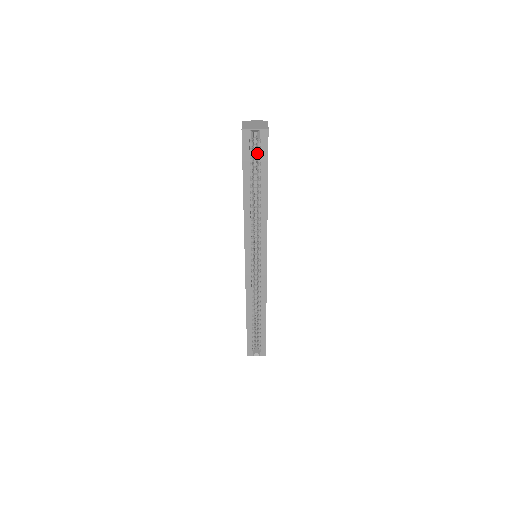
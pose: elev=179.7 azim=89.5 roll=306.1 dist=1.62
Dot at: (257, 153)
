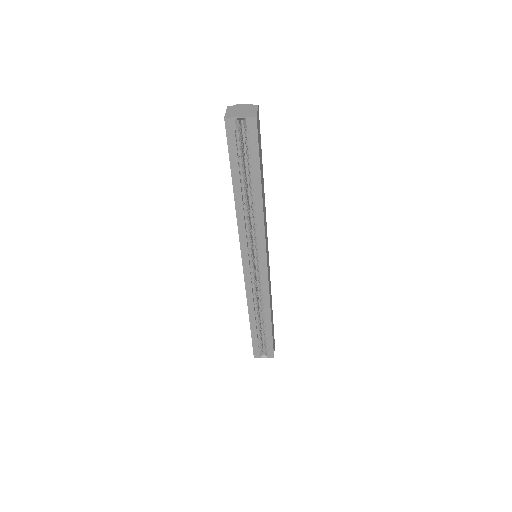
Dot at: (246, 144)
